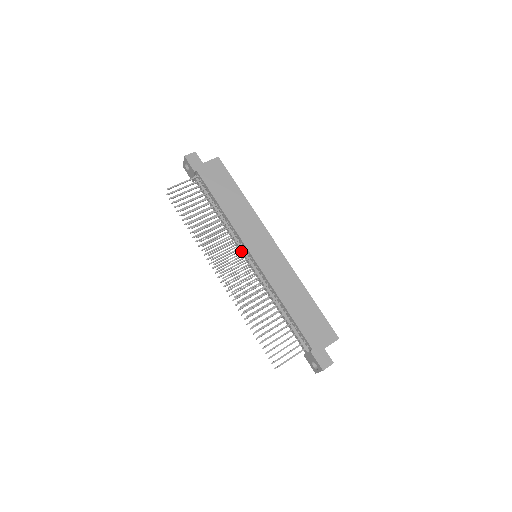
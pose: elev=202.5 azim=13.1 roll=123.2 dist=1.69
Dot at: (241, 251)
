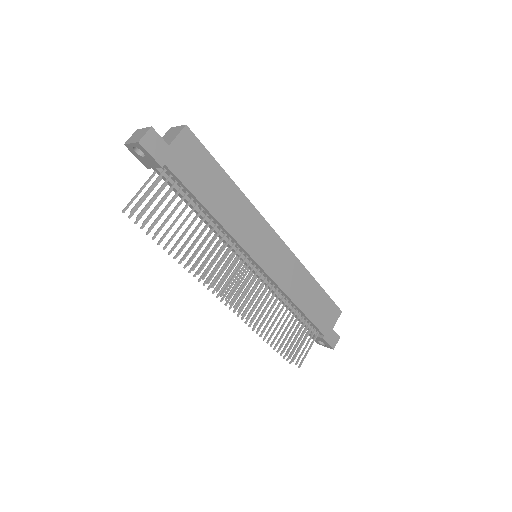
Dot at: (240, 258)
